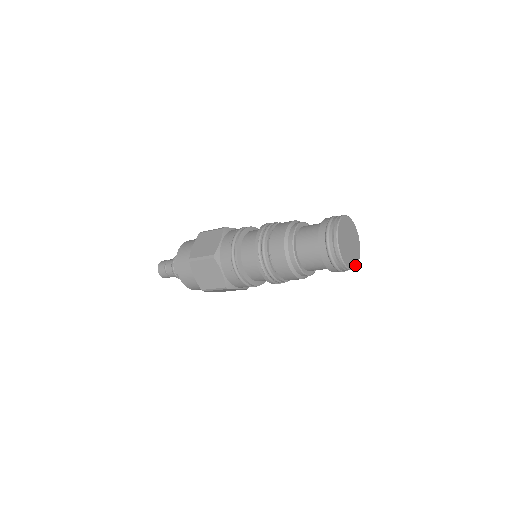
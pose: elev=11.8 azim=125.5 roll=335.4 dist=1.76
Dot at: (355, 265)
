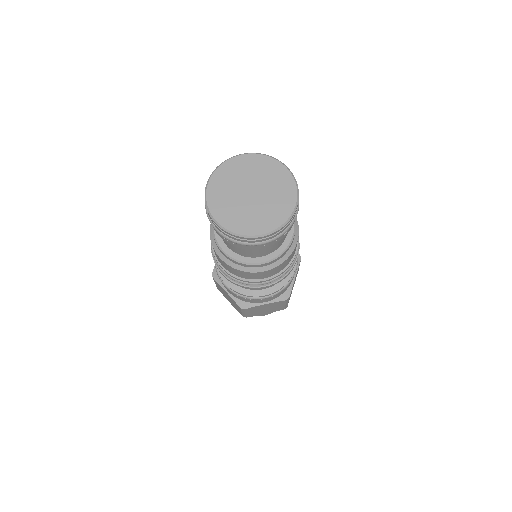
Dot at: (276, 224)
